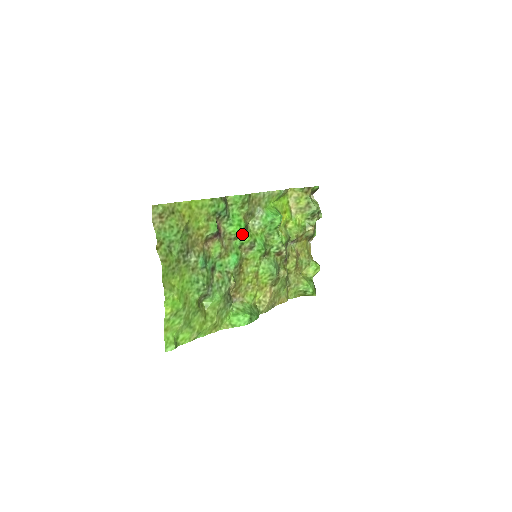
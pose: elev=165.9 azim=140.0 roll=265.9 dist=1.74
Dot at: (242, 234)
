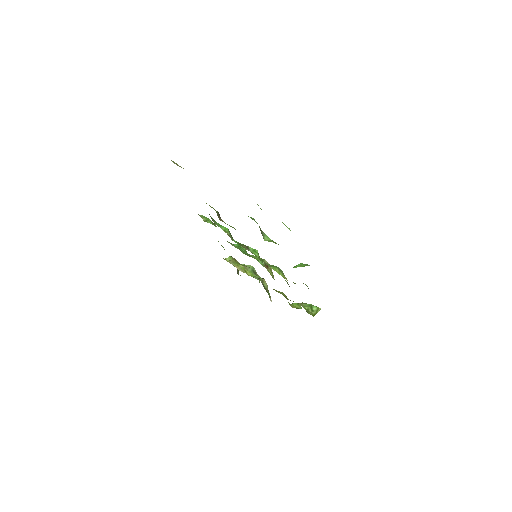
Dot at: occluded
